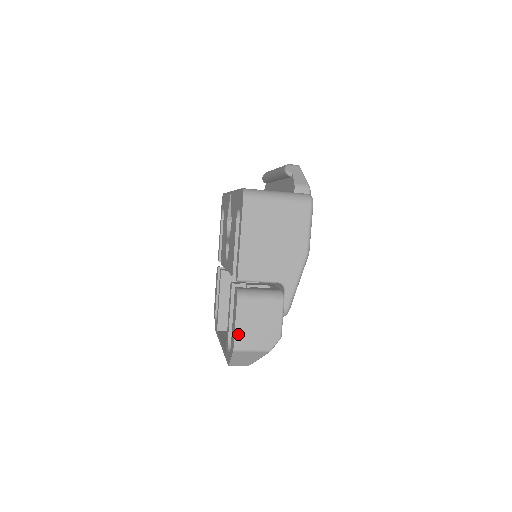
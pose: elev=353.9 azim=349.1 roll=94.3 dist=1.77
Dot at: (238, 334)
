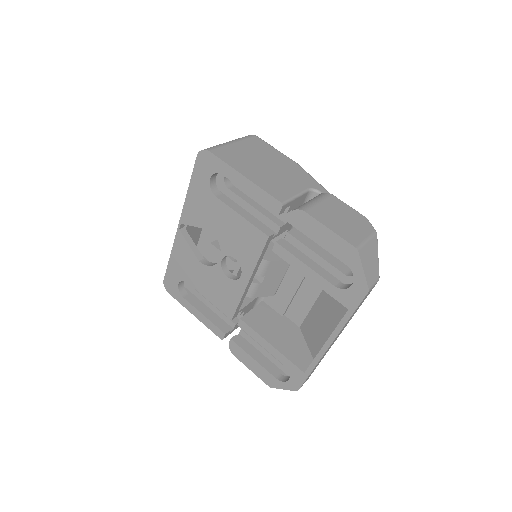
Dot at: (341, 234)
